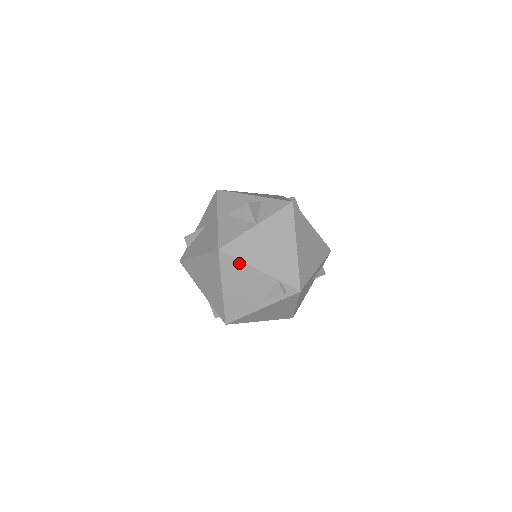
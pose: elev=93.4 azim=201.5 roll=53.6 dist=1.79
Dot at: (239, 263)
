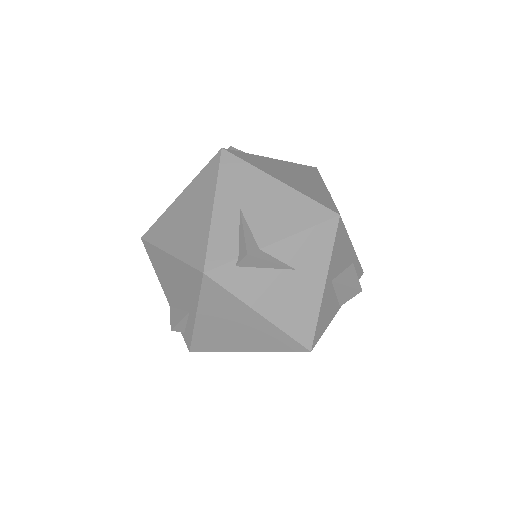
Dot at: occluded
